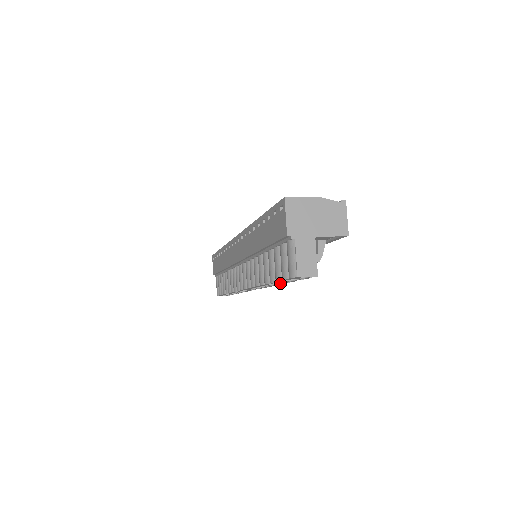
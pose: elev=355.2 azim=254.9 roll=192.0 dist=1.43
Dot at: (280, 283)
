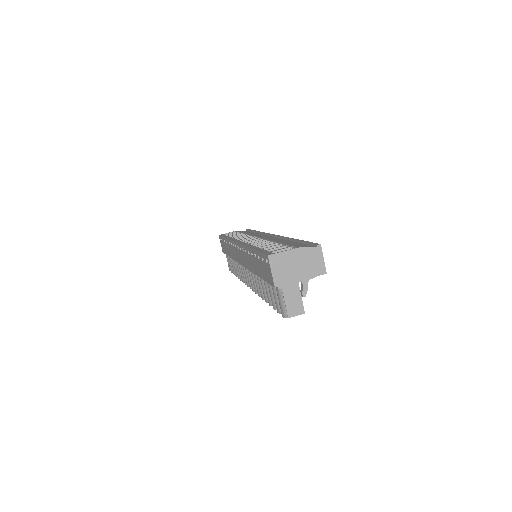
Dot at: occluded
